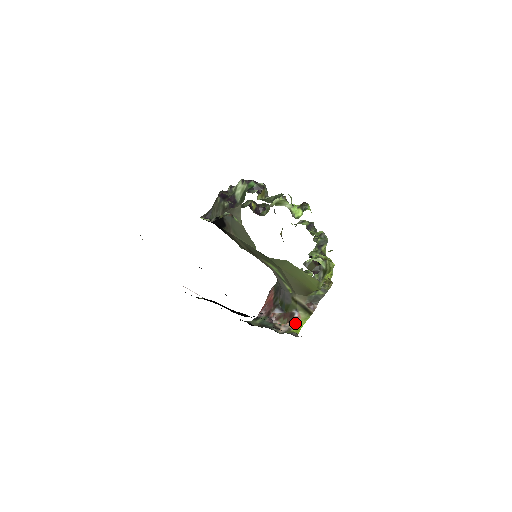
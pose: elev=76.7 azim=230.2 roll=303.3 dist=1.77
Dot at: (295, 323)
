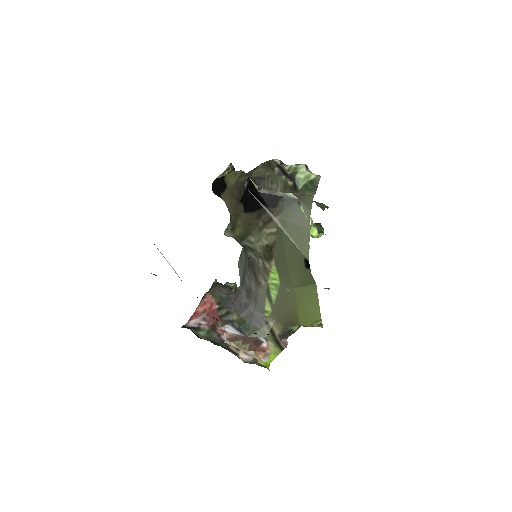
Dot at: (263, 354)
